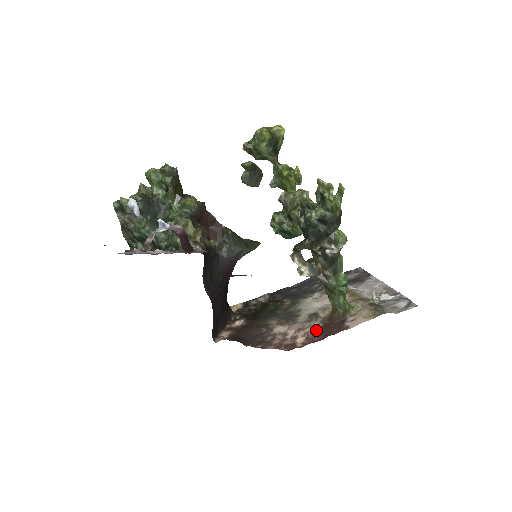
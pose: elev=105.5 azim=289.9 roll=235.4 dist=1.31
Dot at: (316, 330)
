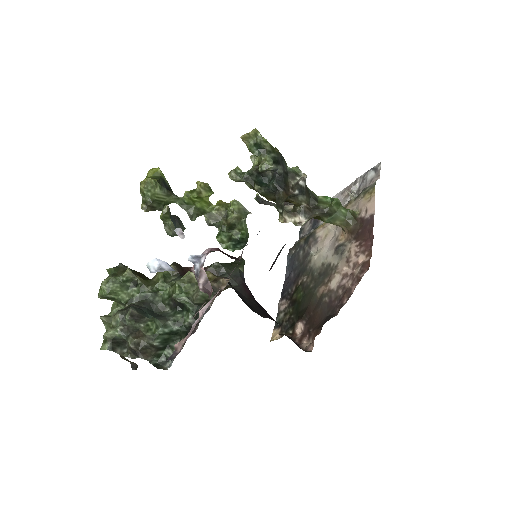
Dot at: (358, 244)
